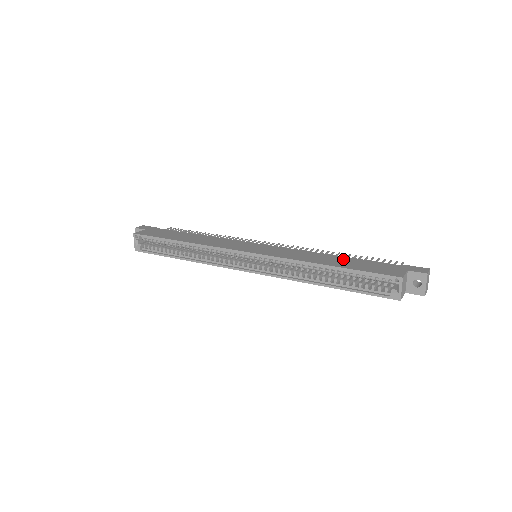
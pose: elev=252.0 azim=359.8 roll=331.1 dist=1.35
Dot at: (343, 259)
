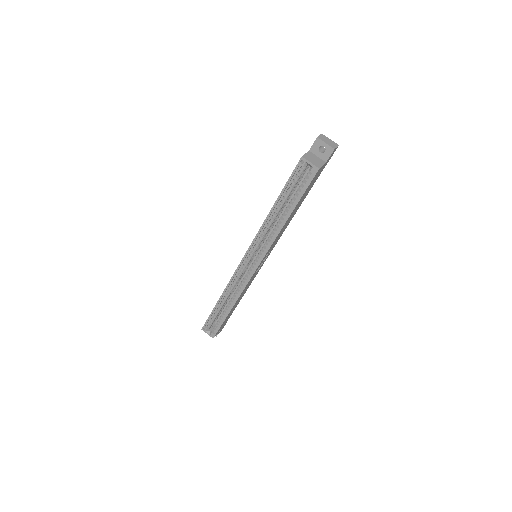
Dot at: occluded
